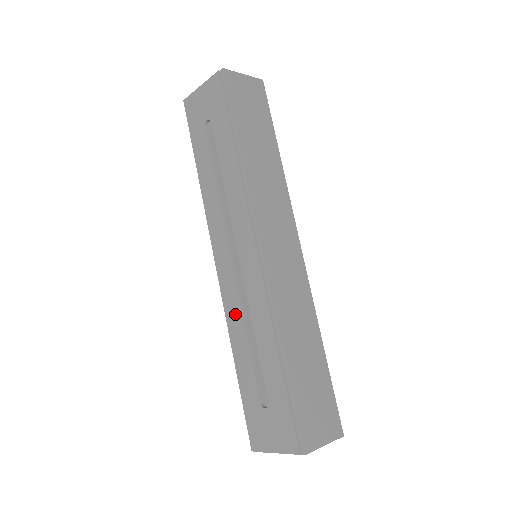
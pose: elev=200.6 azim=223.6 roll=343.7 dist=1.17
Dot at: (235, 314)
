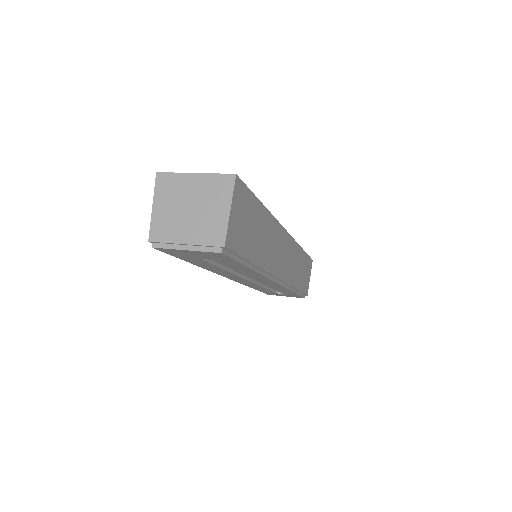
Dot at: occluded
